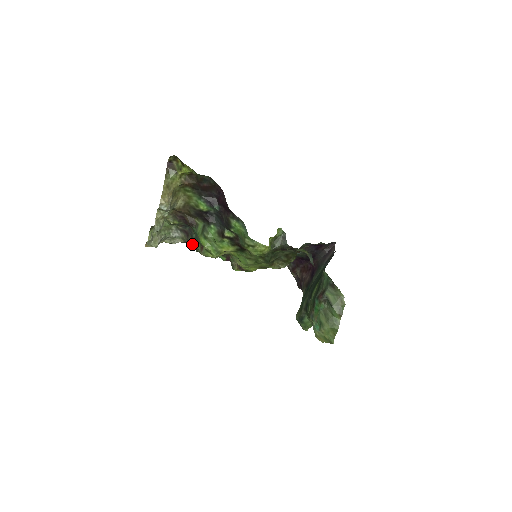
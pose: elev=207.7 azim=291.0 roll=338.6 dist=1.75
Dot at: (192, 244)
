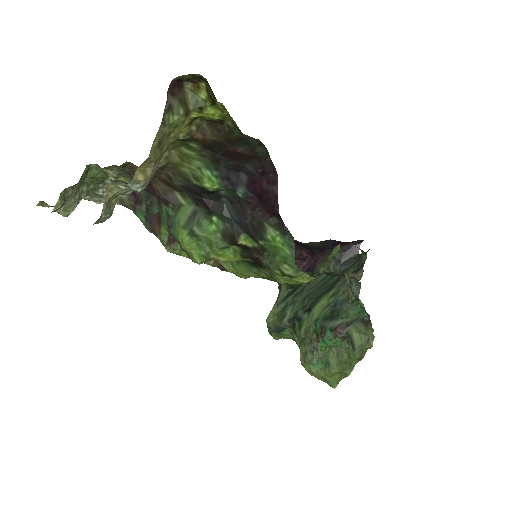
Dot at: (143, 219)
